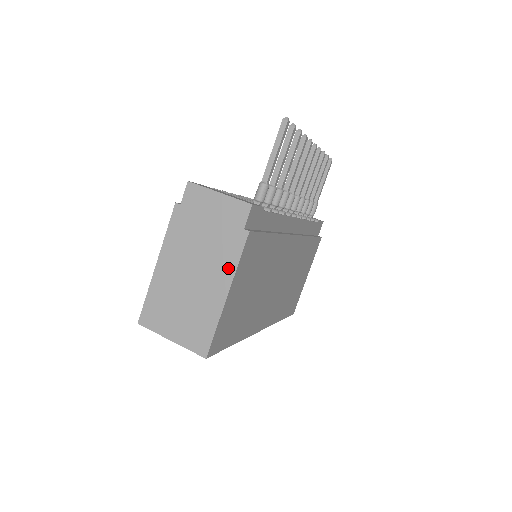
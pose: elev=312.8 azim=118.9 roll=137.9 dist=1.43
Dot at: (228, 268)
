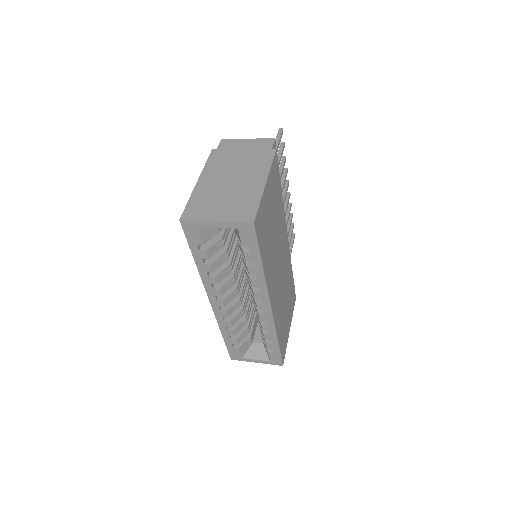
Dot at: (263, 169)
